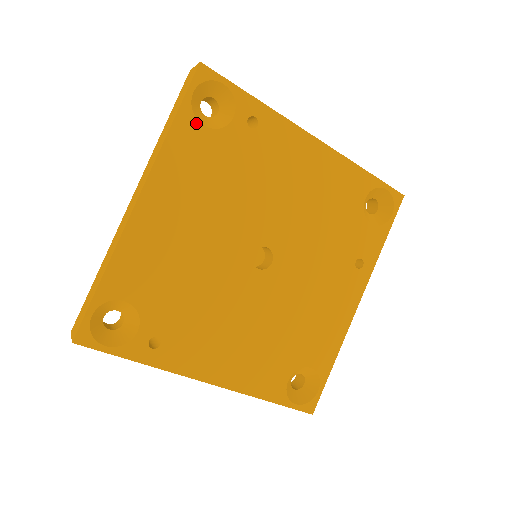
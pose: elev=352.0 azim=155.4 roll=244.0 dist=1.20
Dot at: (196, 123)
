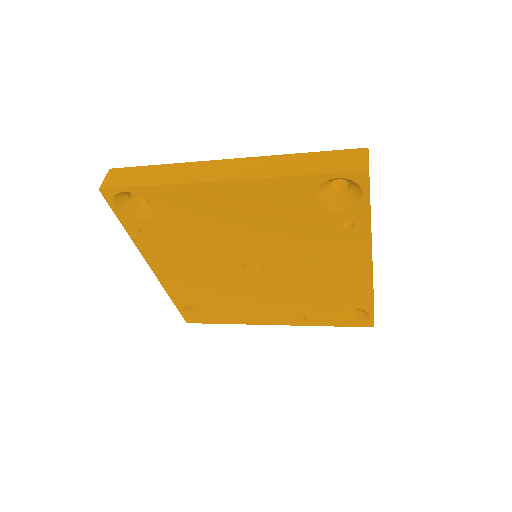
Dot at: (314, 190)
